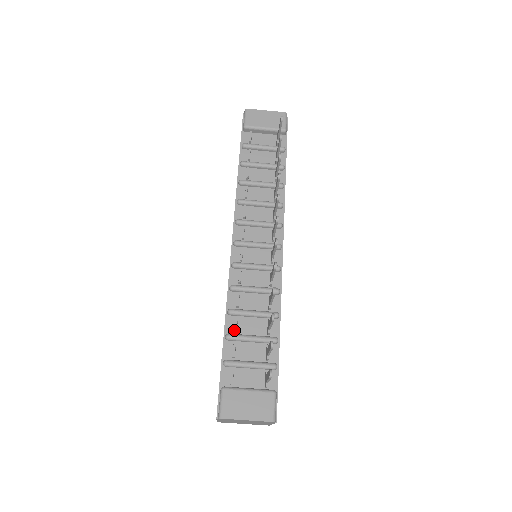
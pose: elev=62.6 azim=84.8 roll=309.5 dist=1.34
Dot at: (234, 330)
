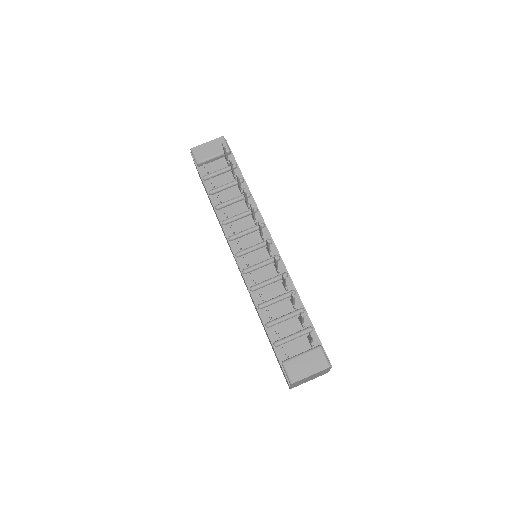
Dot at: (269, 318)
